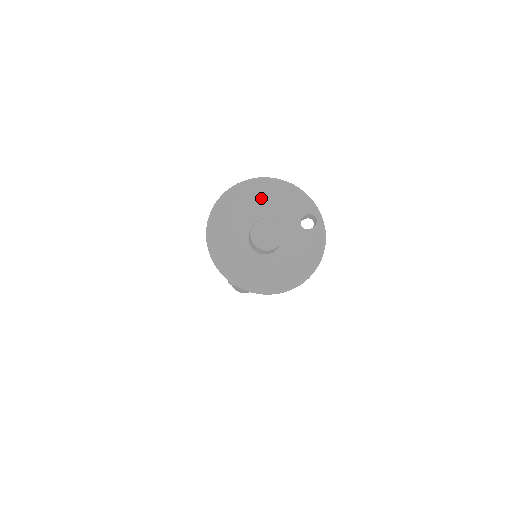
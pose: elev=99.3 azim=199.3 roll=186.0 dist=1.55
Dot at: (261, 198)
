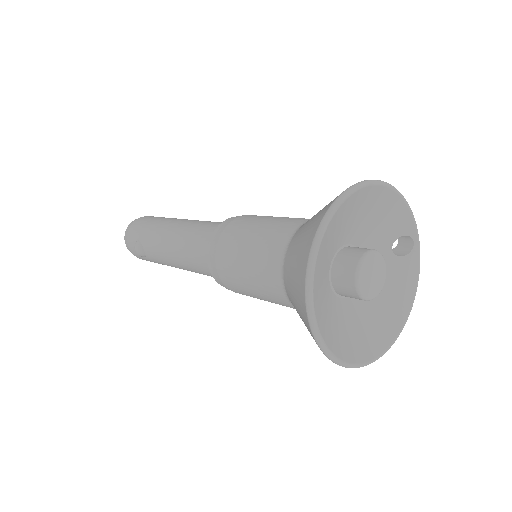
Dot at: (359, 212)
